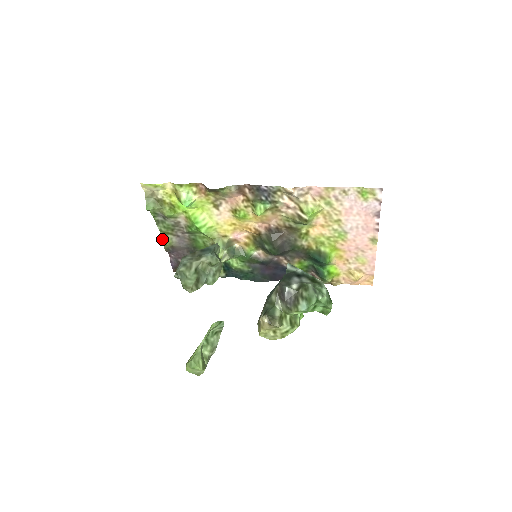
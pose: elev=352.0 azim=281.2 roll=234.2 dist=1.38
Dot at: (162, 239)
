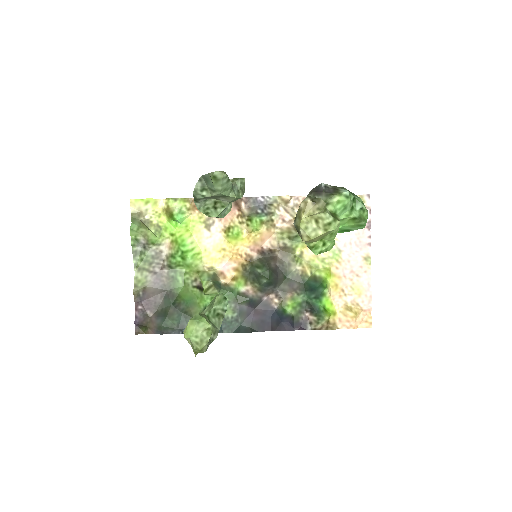
Dot at: (134, 278)
